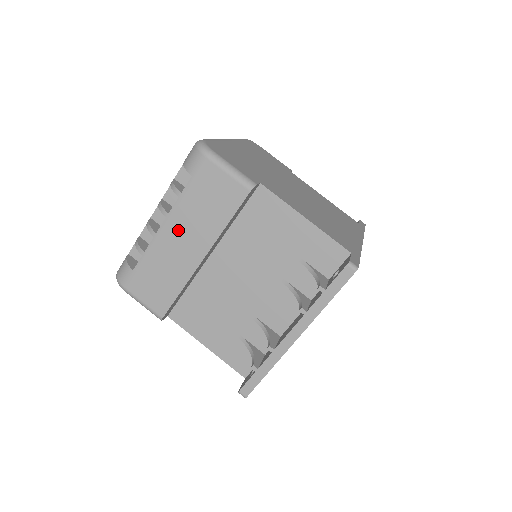
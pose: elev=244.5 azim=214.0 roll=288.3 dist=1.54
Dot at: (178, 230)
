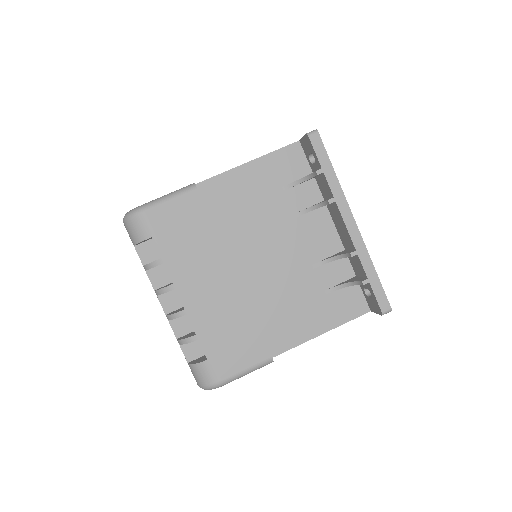
Dot at: (194, 284)
